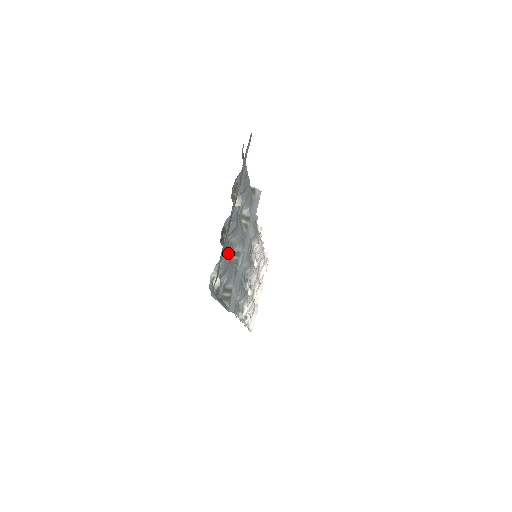
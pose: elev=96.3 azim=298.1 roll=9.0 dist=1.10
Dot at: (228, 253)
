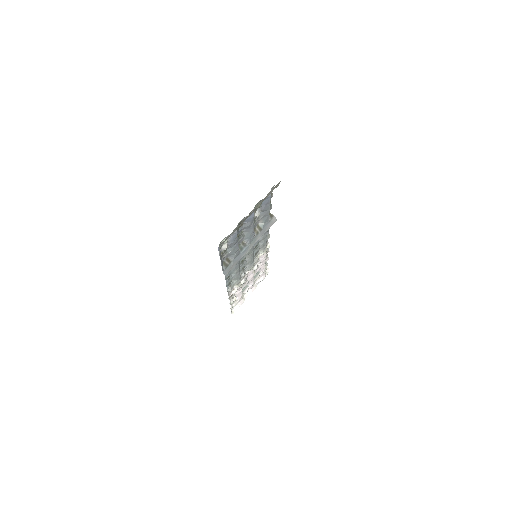
Dot at: (239, 239)
